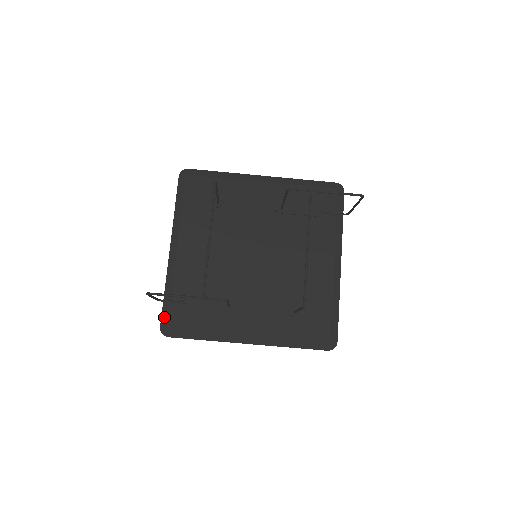
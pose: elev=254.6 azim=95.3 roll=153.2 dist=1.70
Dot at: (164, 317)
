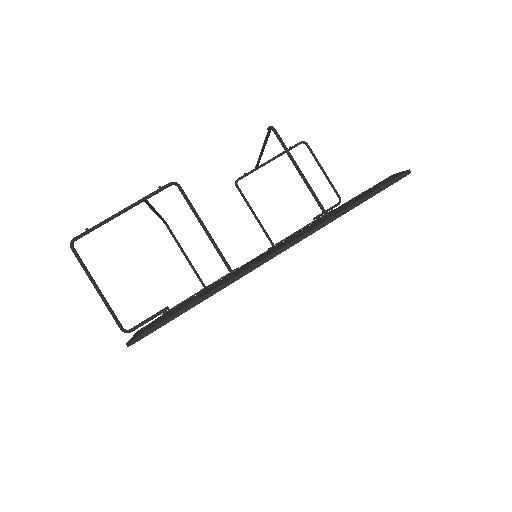
Dot at: occluded
